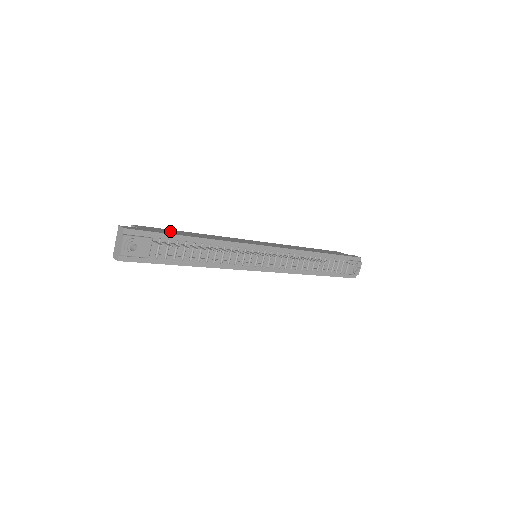
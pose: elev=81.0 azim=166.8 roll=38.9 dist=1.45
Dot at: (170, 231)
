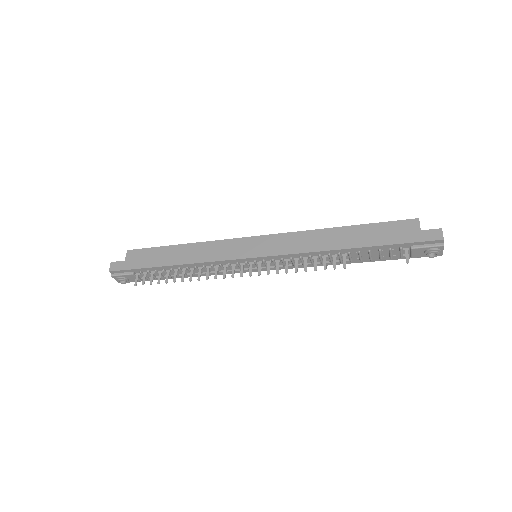
Dot at: (154, 255)
